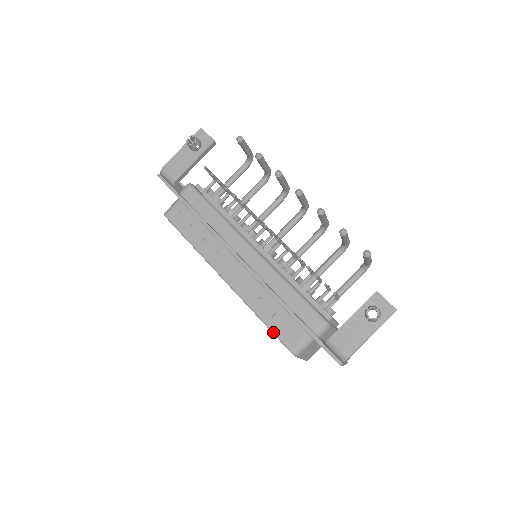
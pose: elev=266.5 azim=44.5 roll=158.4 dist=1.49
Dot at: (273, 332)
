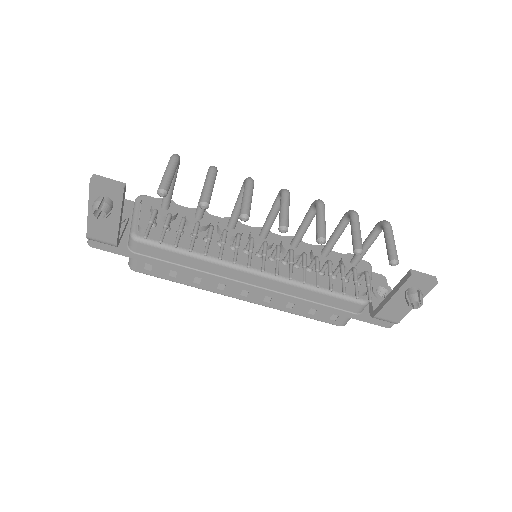
Dot at: occluded
